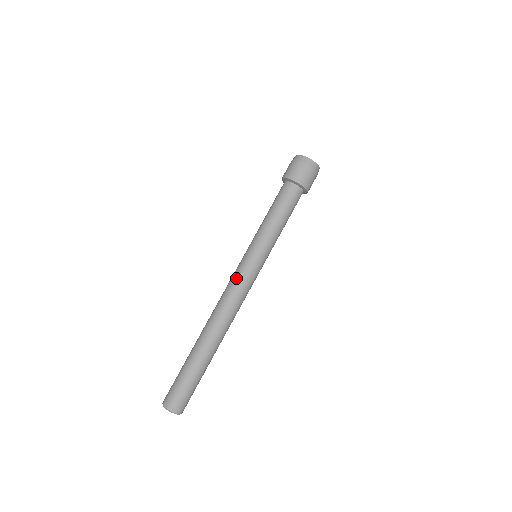
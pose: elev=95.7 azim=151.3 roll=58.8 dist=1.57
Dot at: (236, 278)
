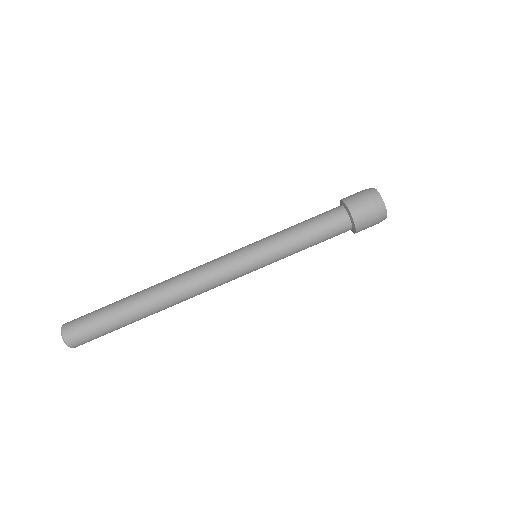
Dot at: (225, 276)
